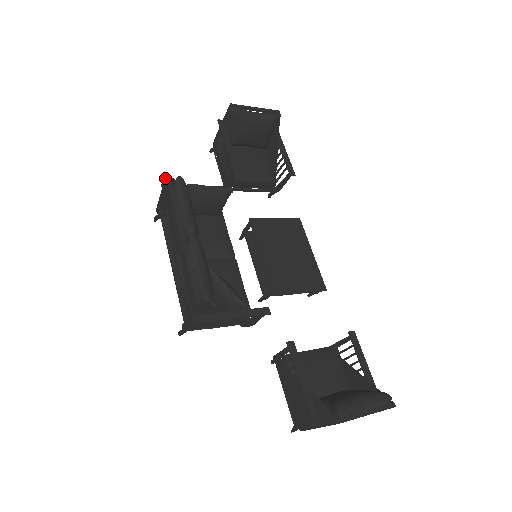
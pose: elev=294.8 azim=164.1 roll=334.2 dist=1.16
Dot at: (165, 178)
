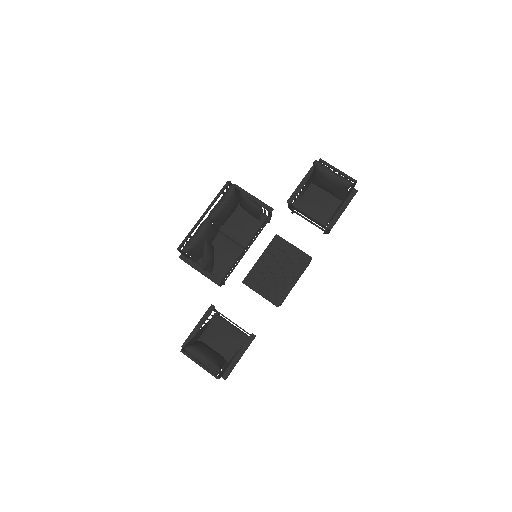
Dot at: (228, 181)
